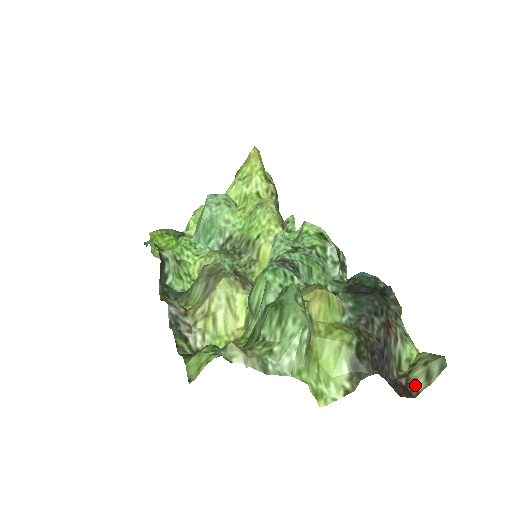
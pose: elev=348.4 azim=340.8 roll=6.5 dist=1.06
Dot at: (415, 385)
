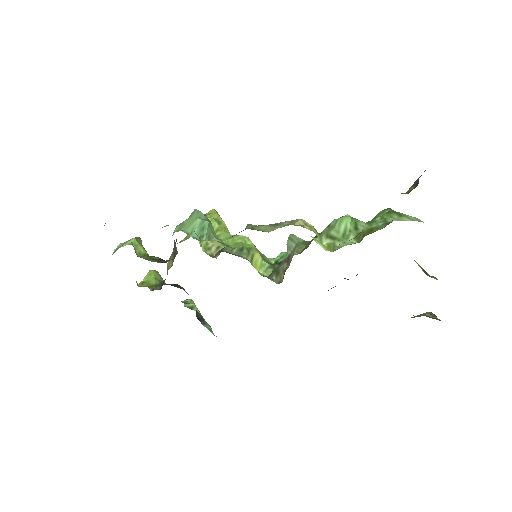
Dot at: (433, 318)
